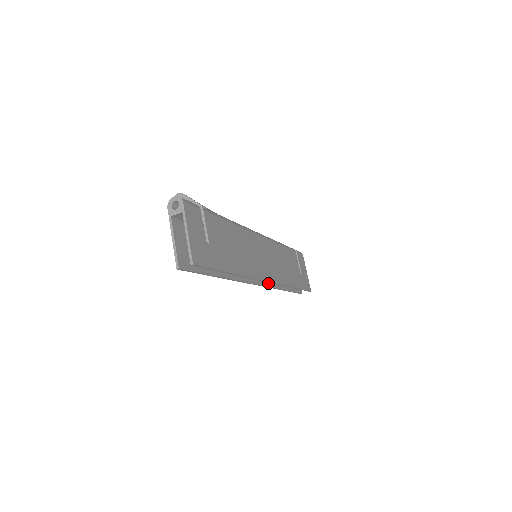
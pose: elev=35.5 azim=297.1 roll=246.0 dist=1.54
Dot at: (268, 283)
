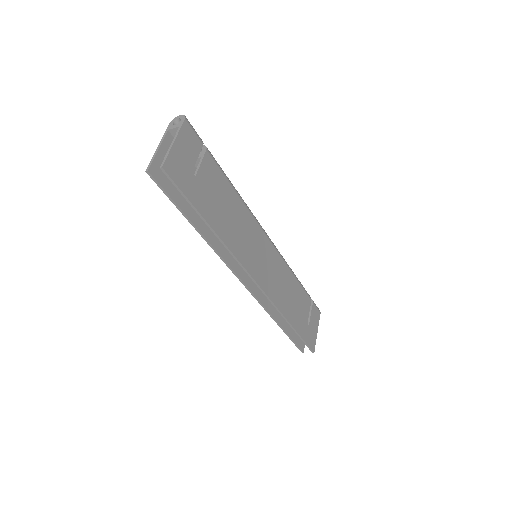
Dot at: (260, 297)
